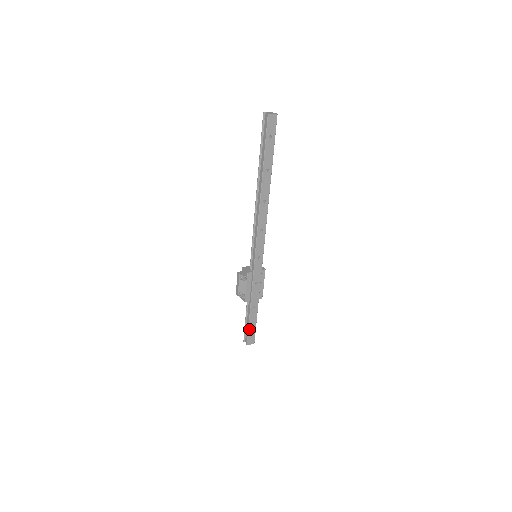
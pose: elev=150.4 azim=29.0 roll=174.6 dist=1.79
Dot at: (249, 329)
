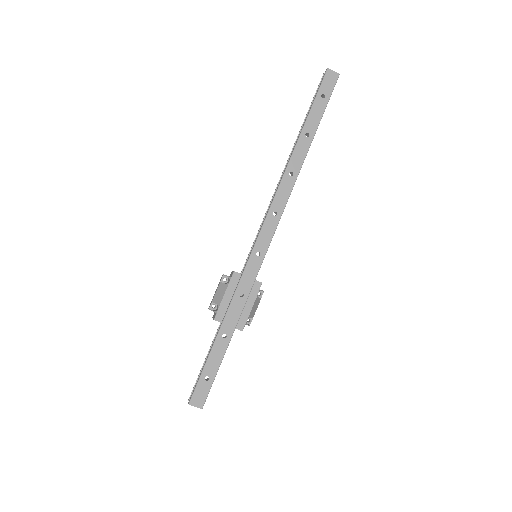
Dot at: (203, 373)
